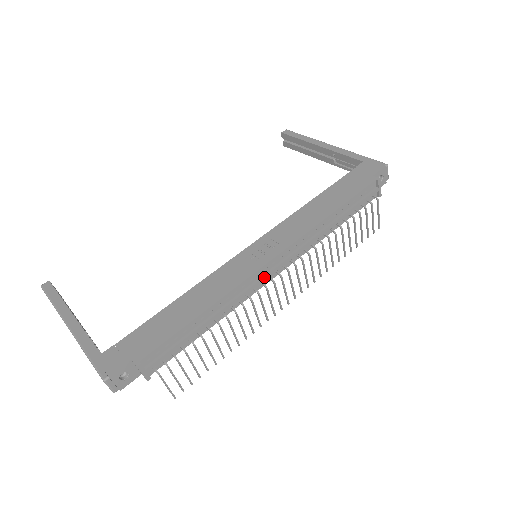
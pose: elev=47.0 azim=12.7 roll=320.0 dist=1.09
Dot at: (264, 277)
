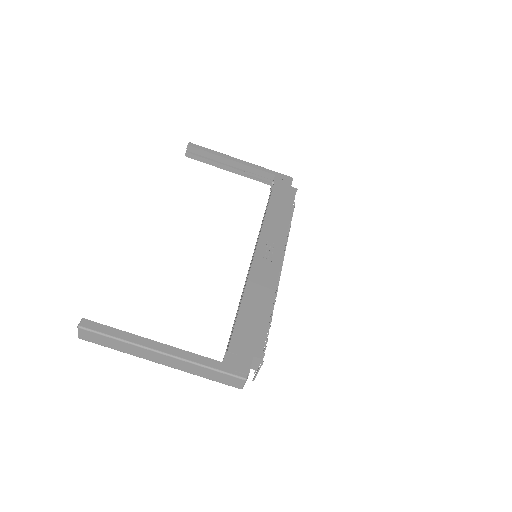
Dot at: (279, 271)
